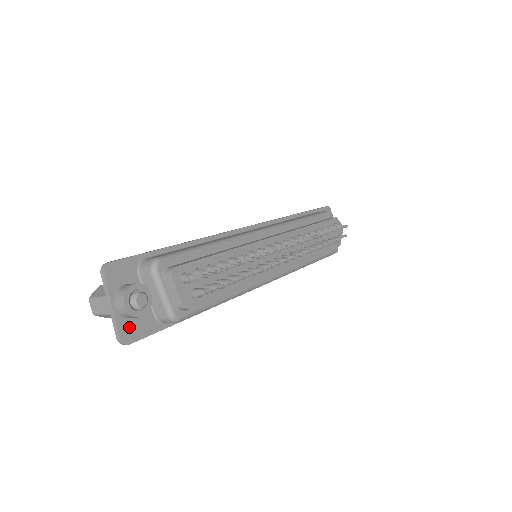
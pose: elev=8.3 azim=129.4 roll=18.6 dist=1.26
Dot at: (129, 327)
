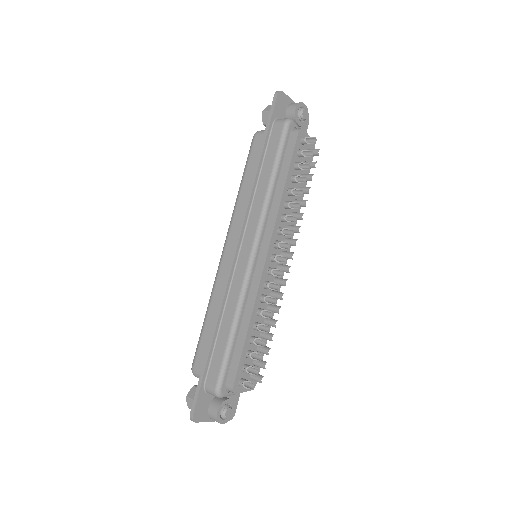
Dot at: occluded
